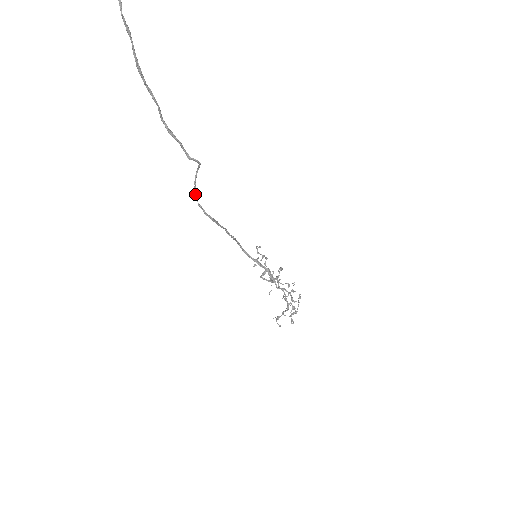
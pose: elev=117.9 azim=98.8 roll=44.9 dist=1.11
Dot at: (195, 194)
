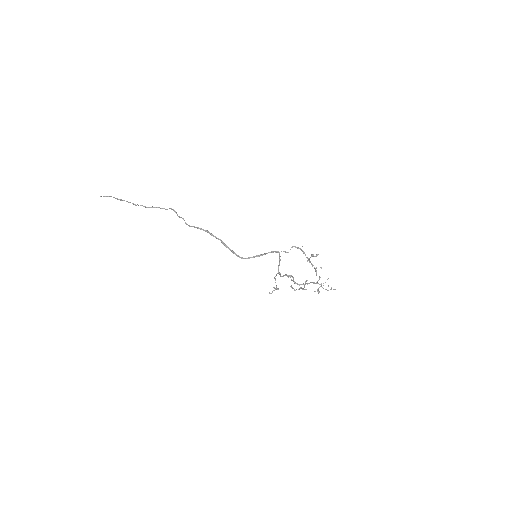
Dot at: (187, 224)
